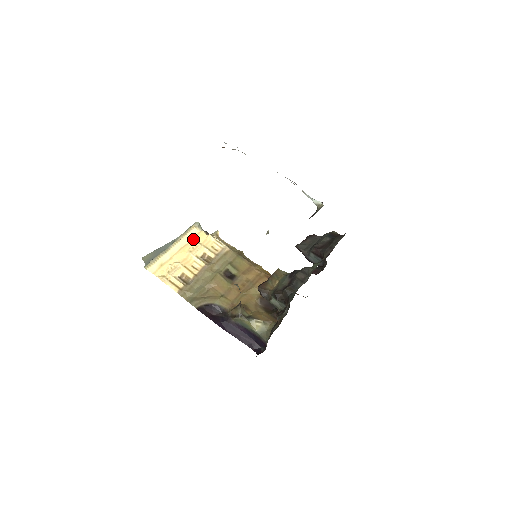
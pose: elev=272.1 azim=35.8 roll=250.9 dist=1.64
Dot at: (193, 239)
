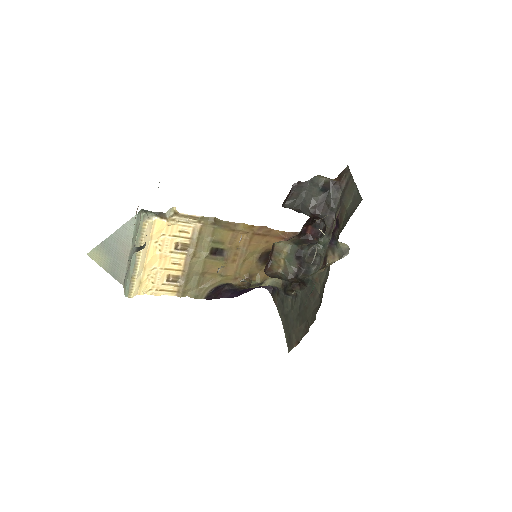
Dot at: (153, 235)
